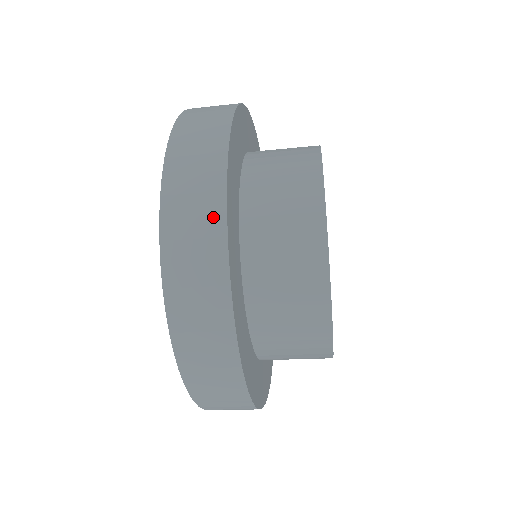
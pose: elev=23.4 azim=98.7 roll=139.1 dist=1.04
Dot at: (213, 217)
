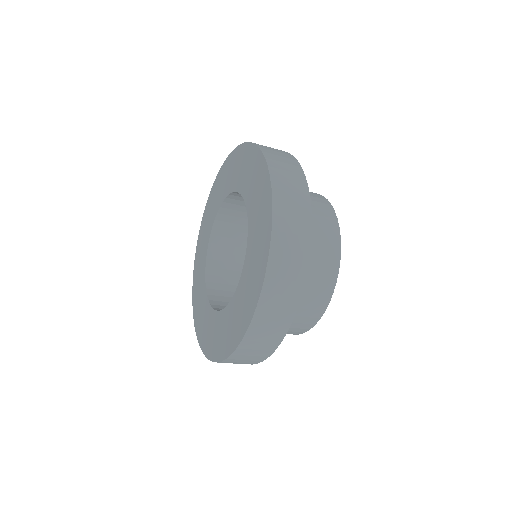
Dot at: (304, 209)
